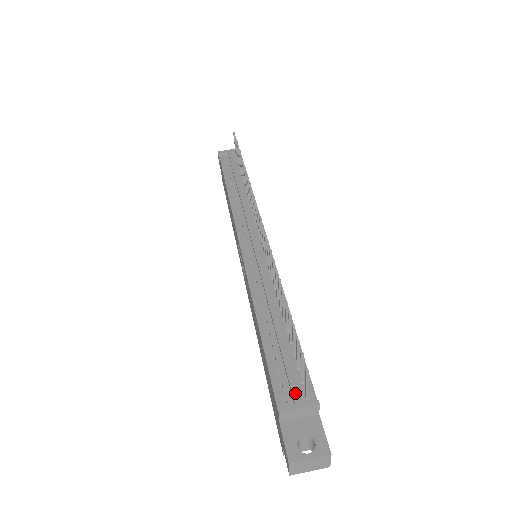
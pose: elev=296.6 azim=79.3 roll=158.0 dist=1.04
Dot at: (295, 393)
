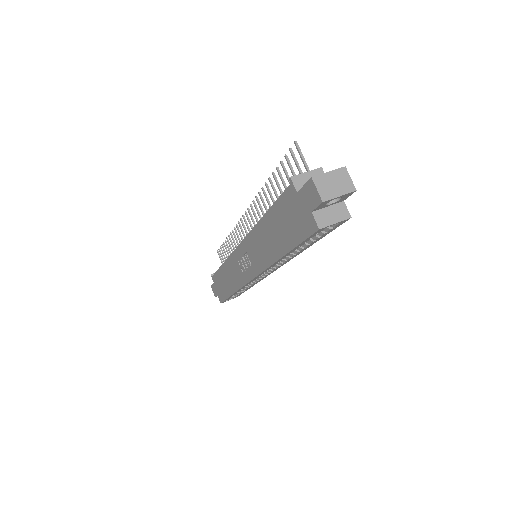
Dot at: occluded
